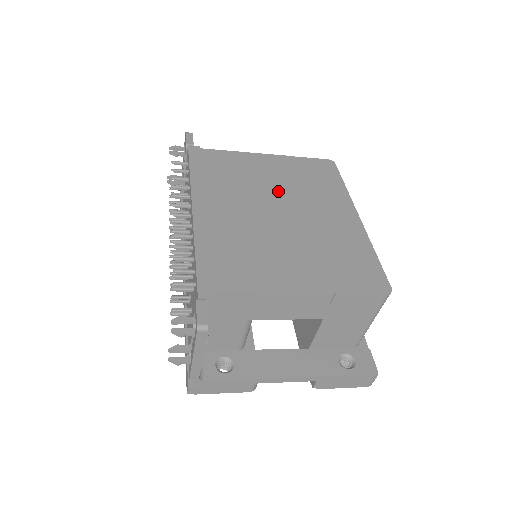
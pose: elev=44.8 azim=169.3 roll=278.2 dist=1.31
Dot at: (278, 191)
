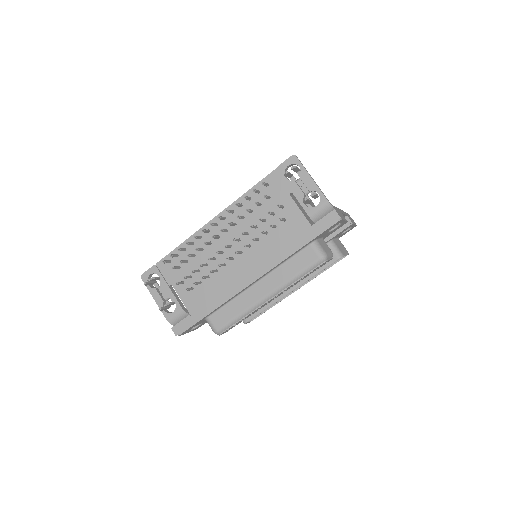
Dot at: occluded
